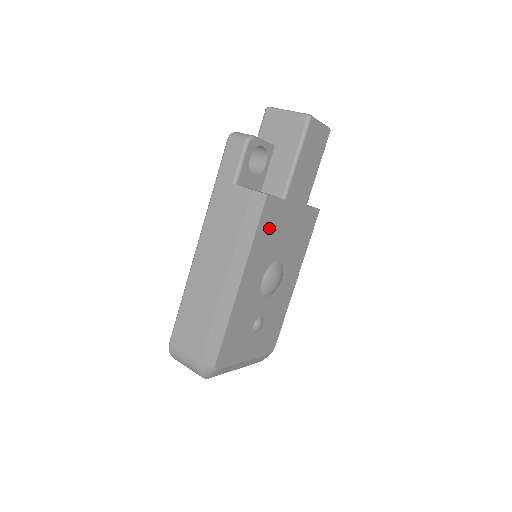
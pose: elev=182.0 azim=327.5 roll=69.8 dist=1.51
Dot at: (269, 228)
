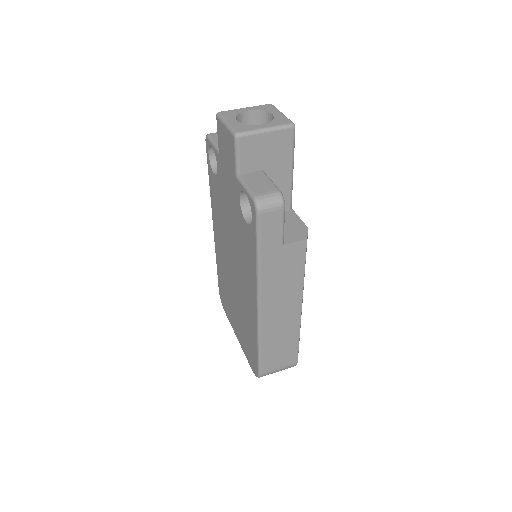
Dot at: occluded
